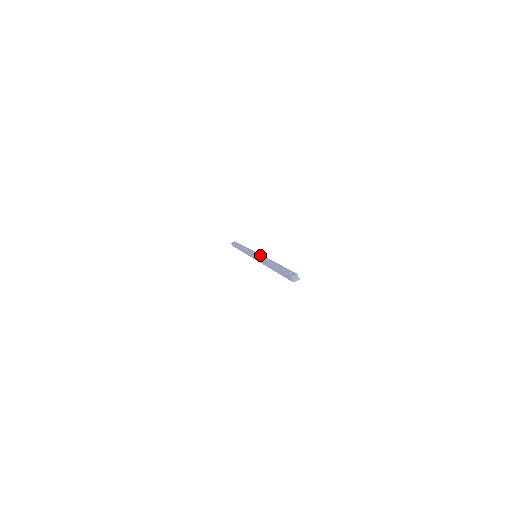
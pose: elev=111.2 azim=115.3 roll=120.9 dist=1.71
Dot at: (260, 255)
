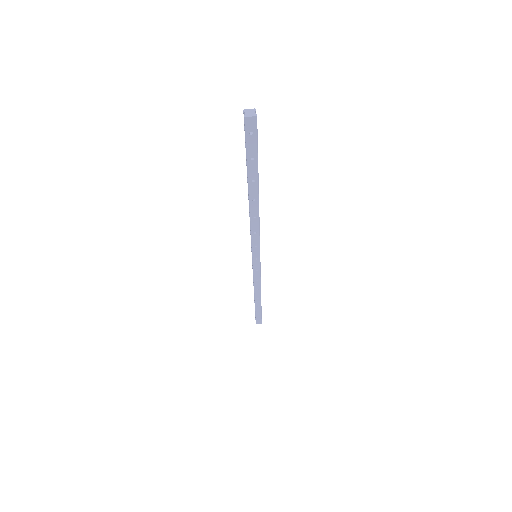
Dot at: occluded
